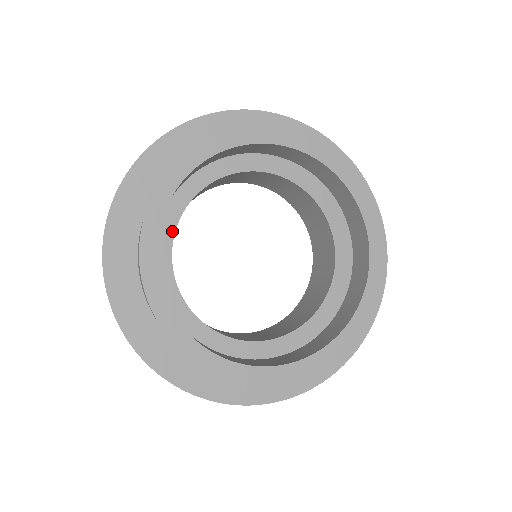
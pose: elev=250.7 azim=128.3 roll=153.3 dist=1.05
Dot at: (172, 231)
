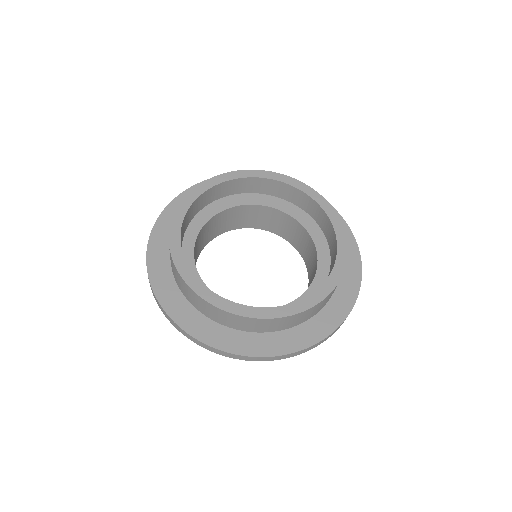
Dot at: (193, 266)
